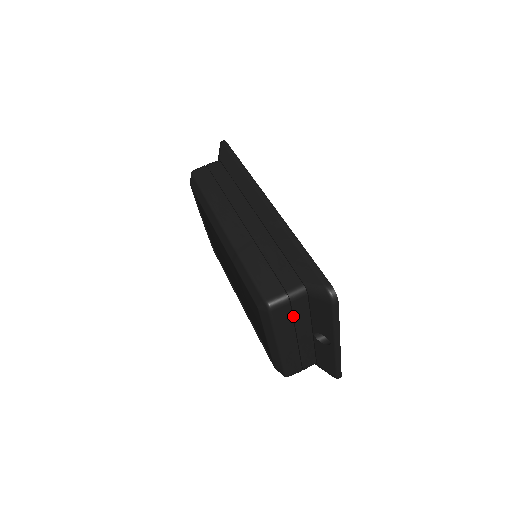
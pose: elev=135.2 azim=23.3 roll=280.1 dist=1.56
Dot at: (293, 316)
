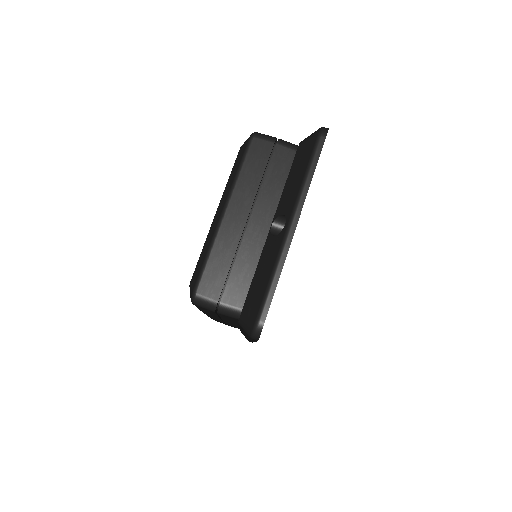
Dot at: (267, 169)
